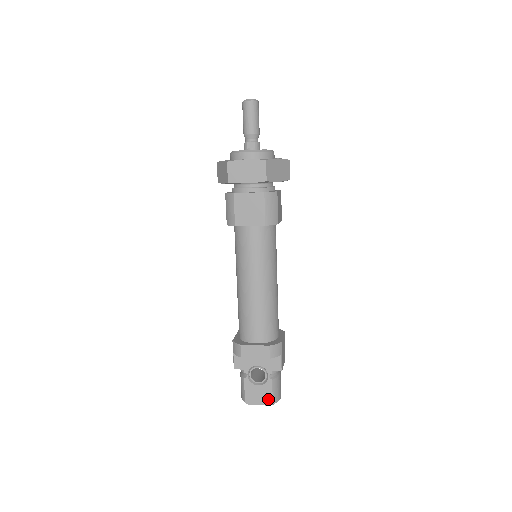
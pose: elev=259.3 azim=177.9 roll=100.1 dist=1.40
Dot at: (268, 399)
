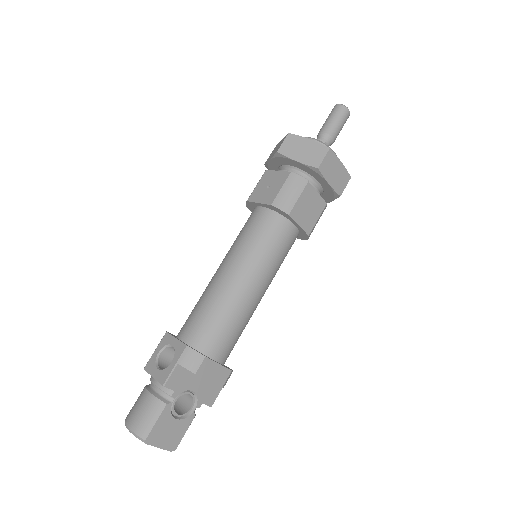
Dot at: (175, 441)
